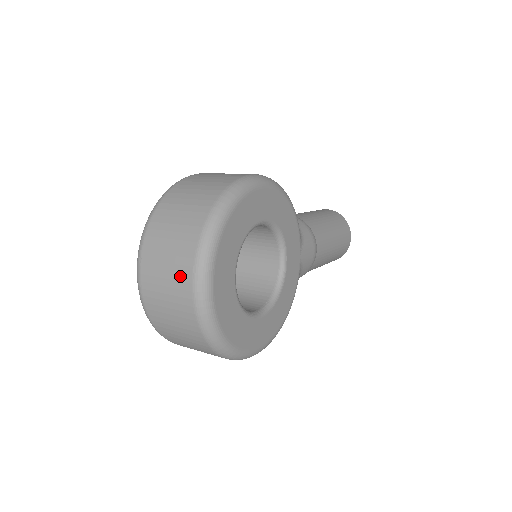
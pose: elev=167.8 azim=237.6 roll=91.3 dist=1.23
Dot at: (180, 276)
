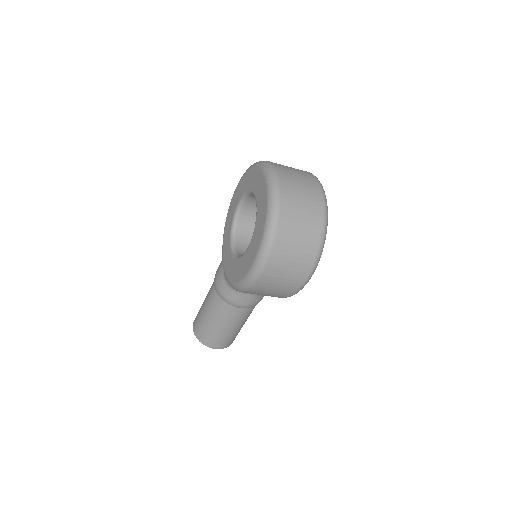
Dot at: (309, 179)
